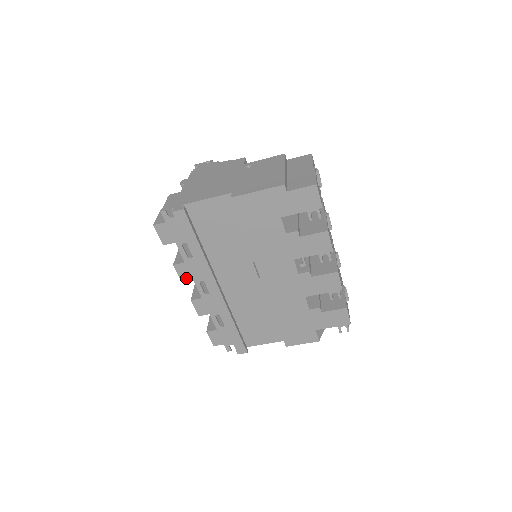
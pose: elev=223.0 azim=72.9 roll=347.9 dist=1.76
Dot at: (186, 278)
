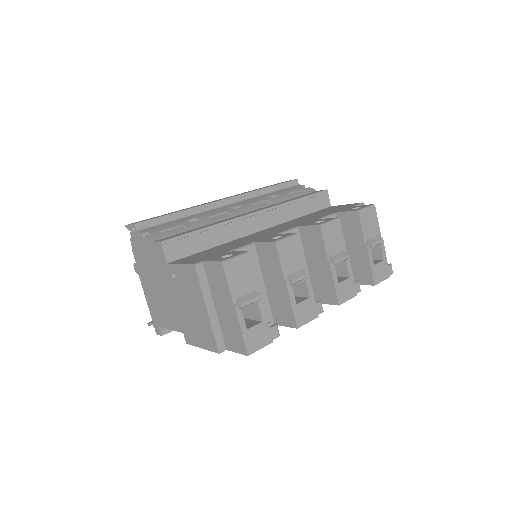
Dot at: occluded
